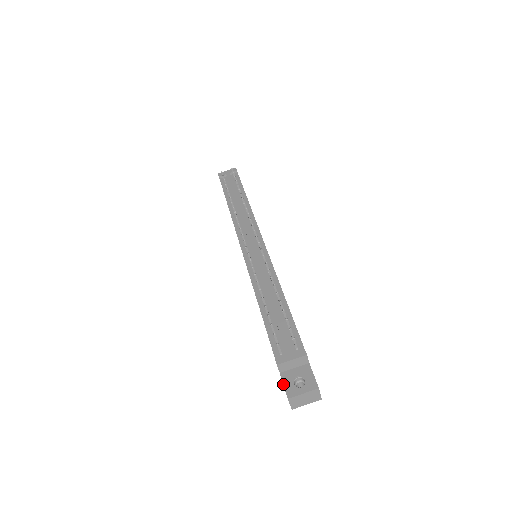
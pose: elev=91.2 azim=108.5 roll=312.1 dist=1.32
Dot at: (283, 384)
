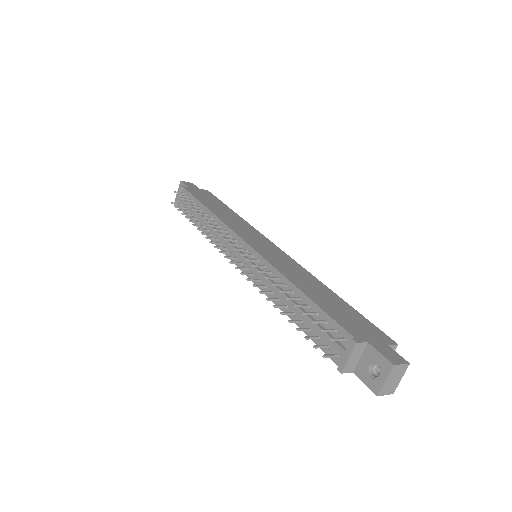
Dot at: occluded
